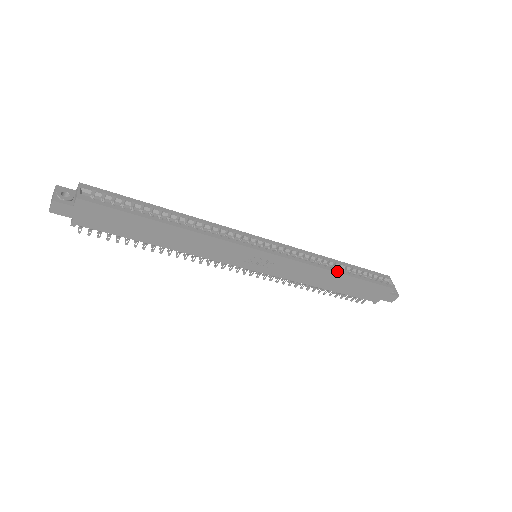
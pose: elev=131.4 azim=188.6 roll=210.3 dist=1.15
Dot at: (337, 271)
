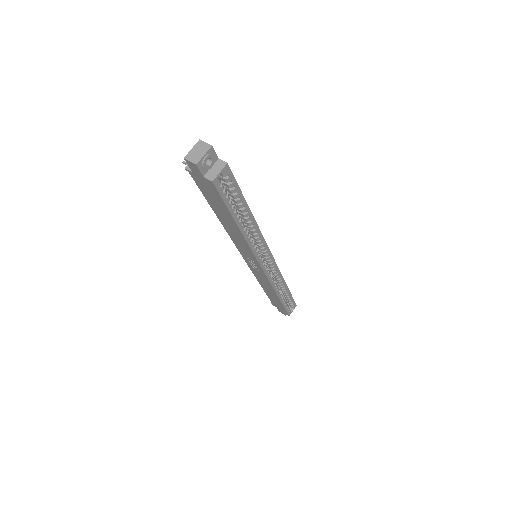
Dot at: (279, 295)
